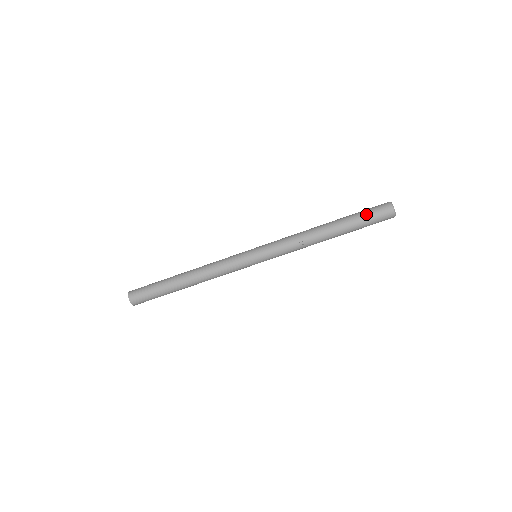
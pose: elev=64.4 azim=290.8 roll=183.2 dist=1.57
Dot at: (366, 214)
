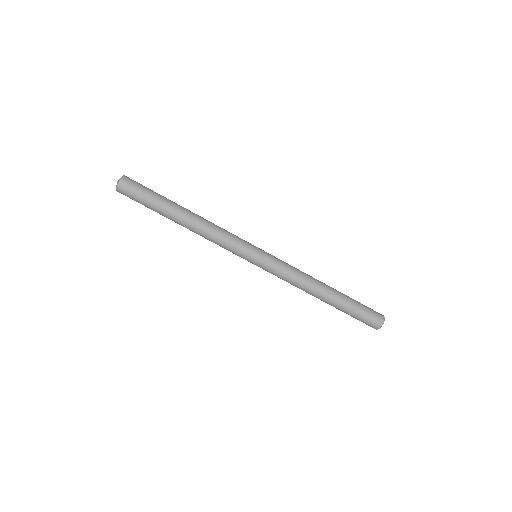
Dot at: (363, 307)
